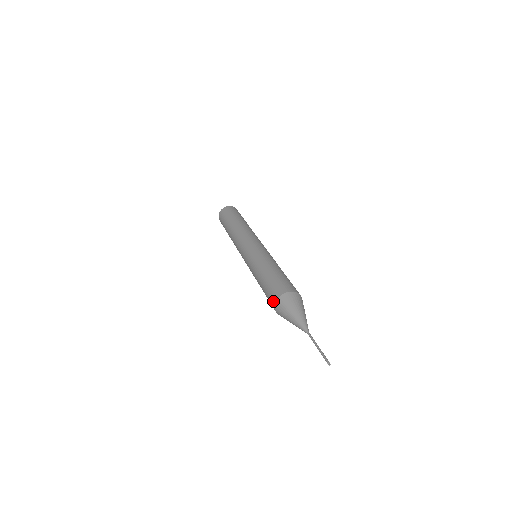
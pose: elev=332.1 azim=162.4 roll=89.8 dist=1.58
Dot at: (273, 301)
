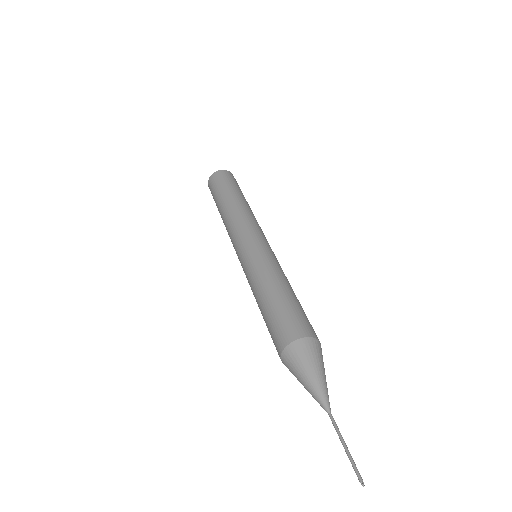
Dot at: occluded
